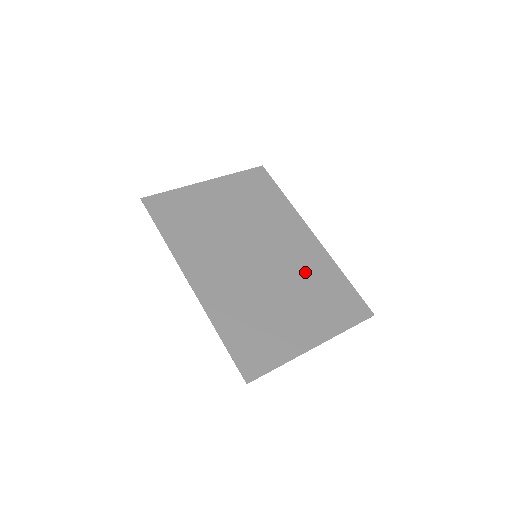
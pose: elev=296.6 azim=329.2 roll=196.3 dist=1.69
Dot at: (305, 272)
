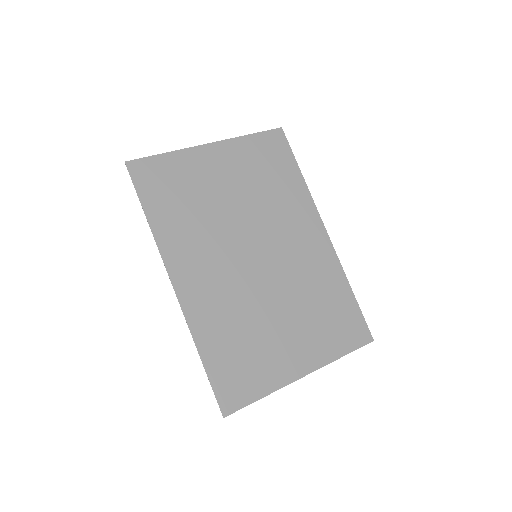
Dot at: (308, 281)
